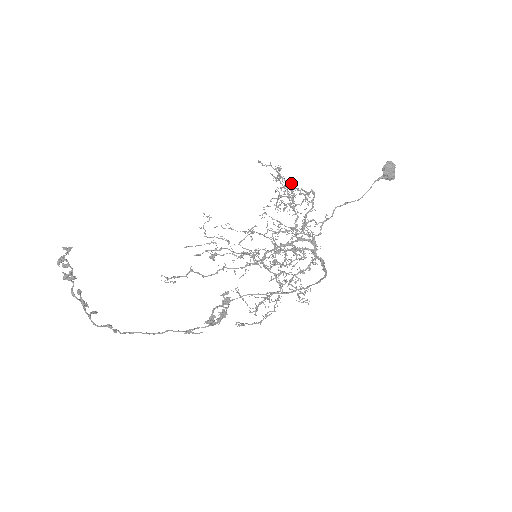
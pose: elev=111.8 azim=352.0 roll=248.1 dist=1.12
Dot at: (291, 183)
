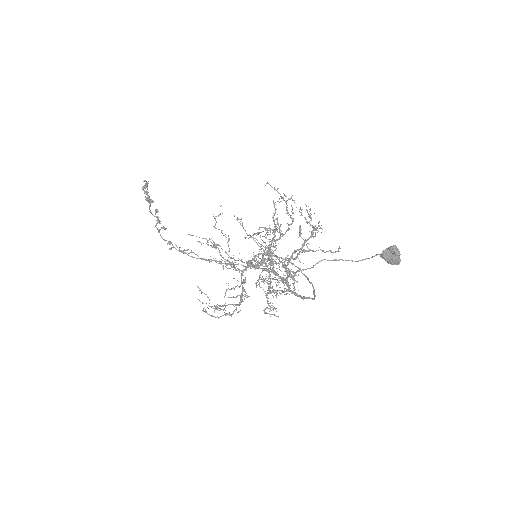
Dot at: (308, 206)
